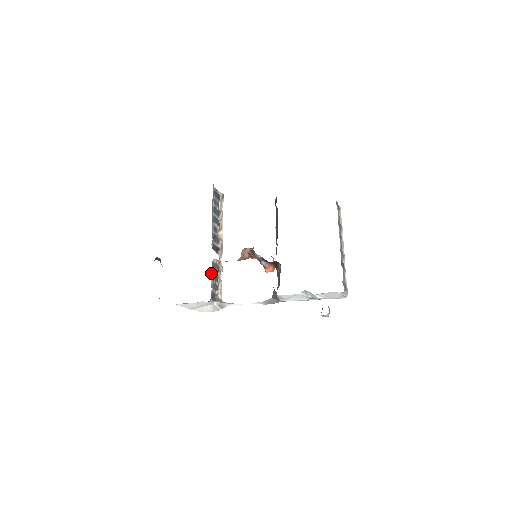
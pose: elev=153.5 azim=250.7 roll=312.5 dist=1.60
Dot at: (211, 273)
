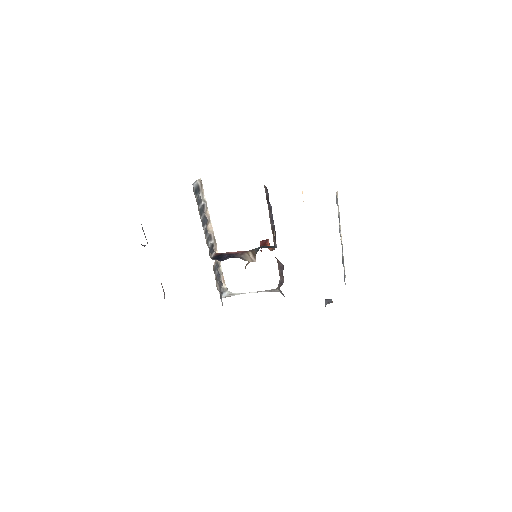
Dot at: occluded
